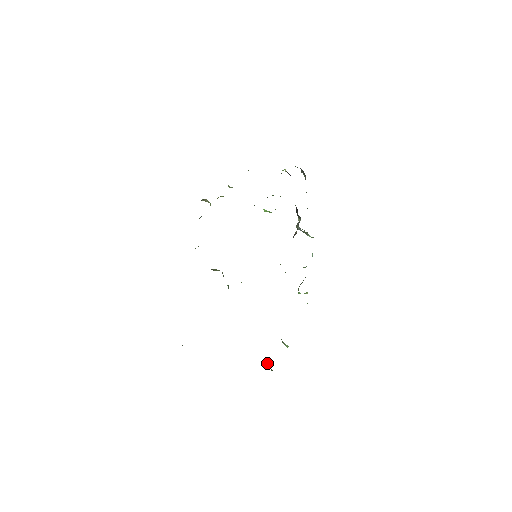
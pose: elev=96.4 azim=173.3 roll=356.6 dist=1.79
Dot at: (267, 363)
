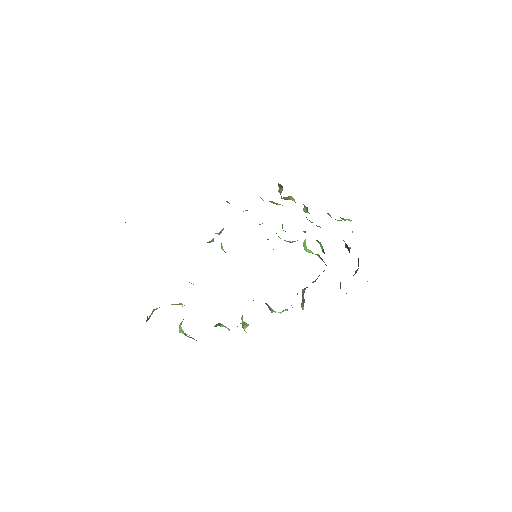
Dot at: (152, 312)
